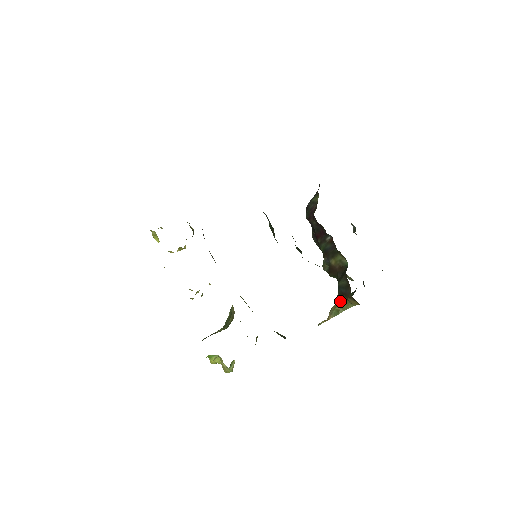
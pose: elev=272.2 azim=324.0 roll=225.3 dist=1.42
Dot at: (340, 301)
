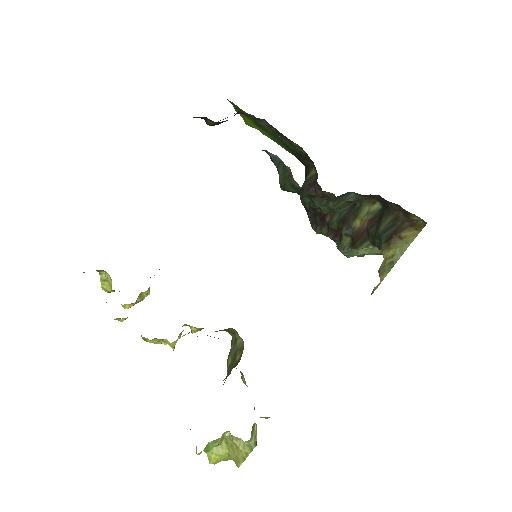
Dot at: (389, 249)
